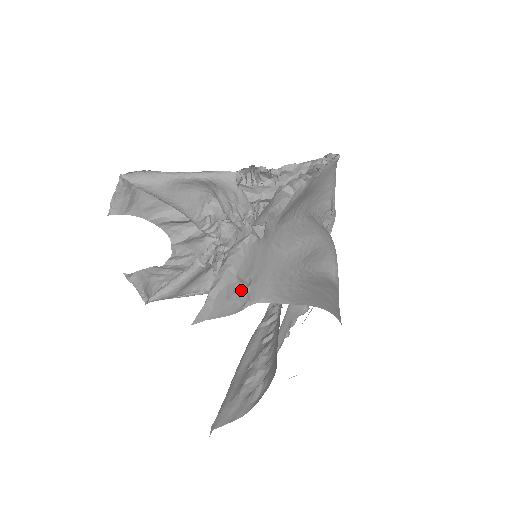
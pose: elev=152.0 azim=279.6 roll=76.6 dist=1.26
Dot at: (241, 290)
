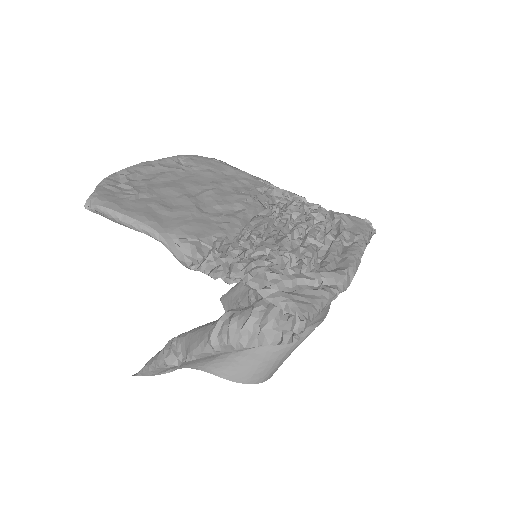
Dot at: occluded
